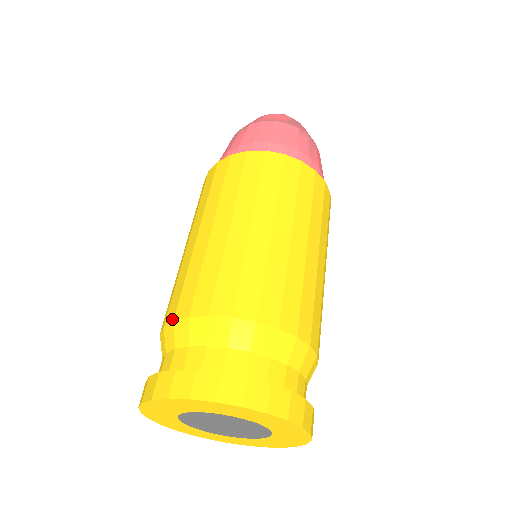
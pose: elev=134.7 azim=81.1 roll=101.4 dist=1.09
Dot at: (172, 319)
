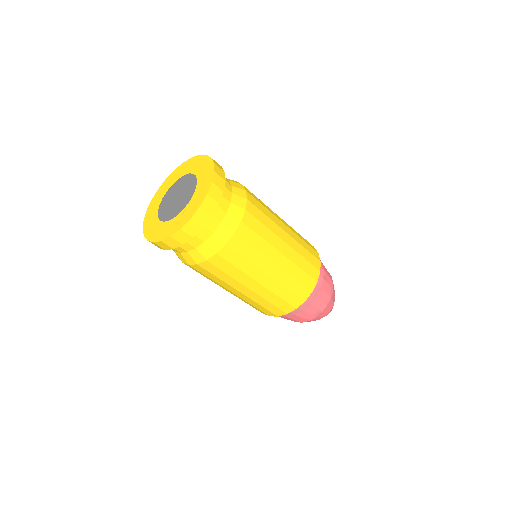
Dot at: occluded
